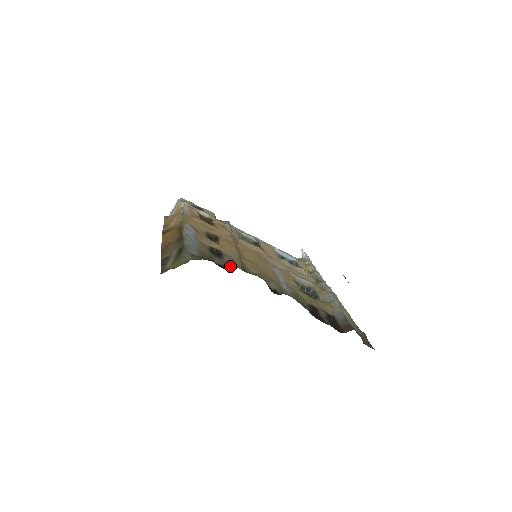
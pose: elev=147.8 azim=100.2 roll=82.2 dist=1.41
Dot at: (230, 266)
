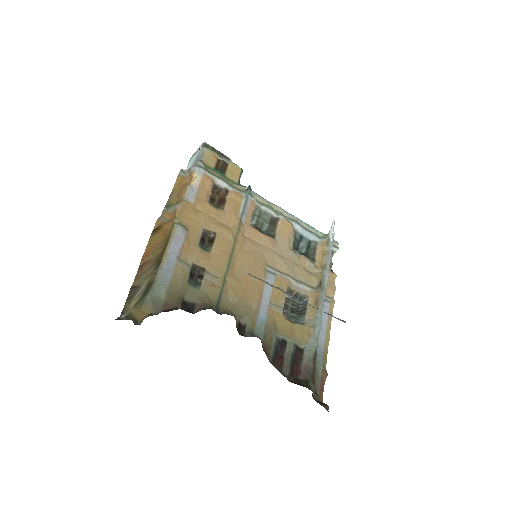
Dot at: (199, 306)
